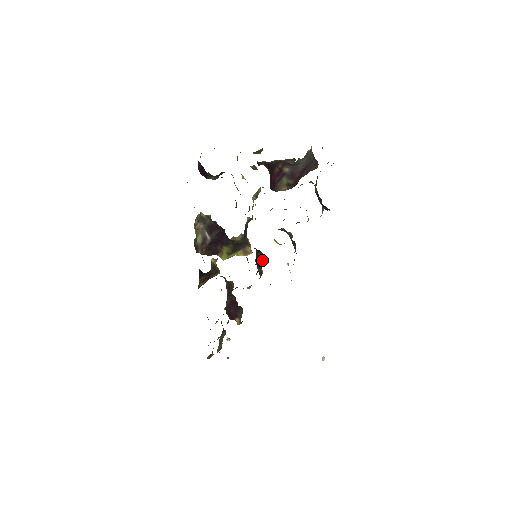
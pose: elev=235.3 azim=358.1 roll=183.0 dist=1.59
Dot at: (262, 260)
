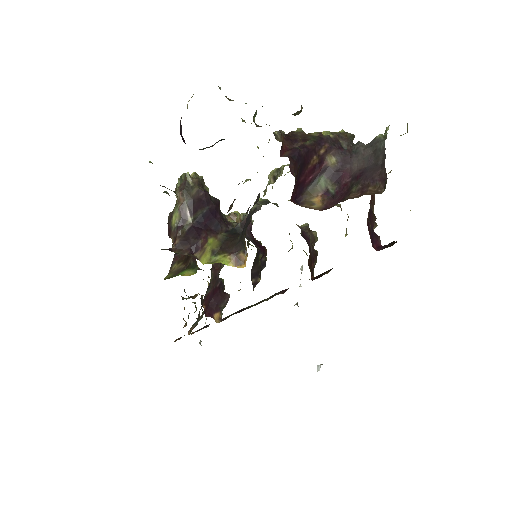
Dot at: (264, 261)
